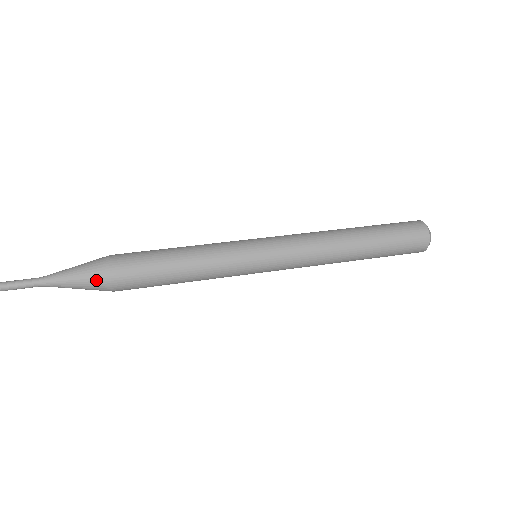
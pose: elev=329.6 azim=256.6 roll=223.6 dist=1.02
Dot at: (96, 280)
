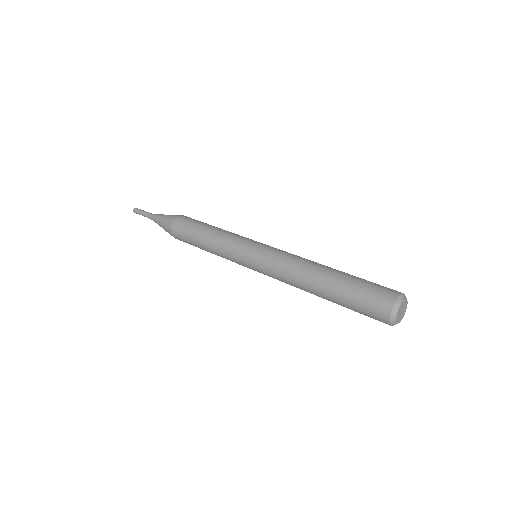
Dot at: (170, 218)
